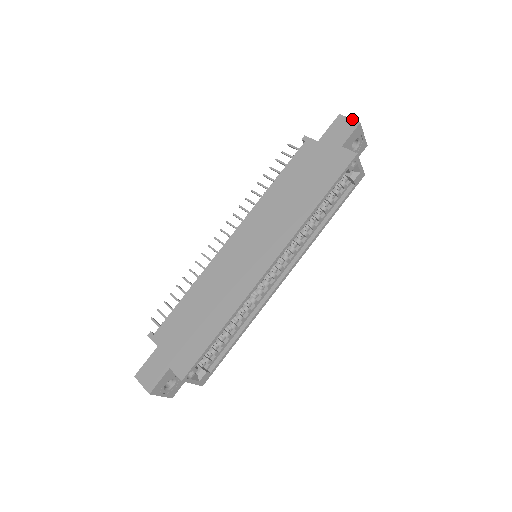
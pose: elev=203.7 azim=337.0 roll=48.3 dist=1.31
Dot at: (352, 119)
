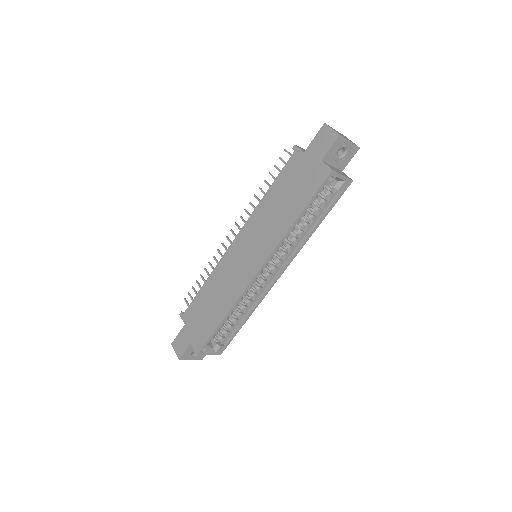
Dot at: (334, 130)
